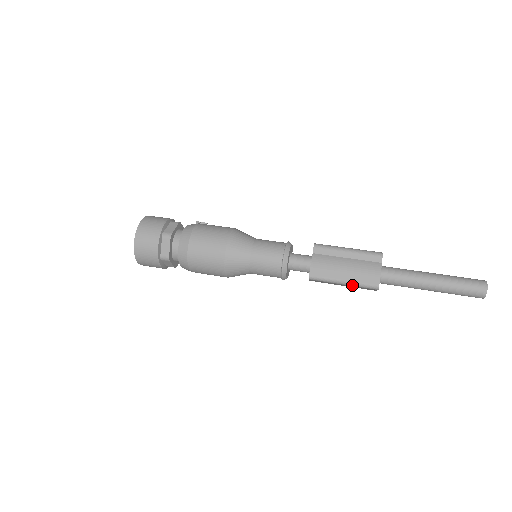
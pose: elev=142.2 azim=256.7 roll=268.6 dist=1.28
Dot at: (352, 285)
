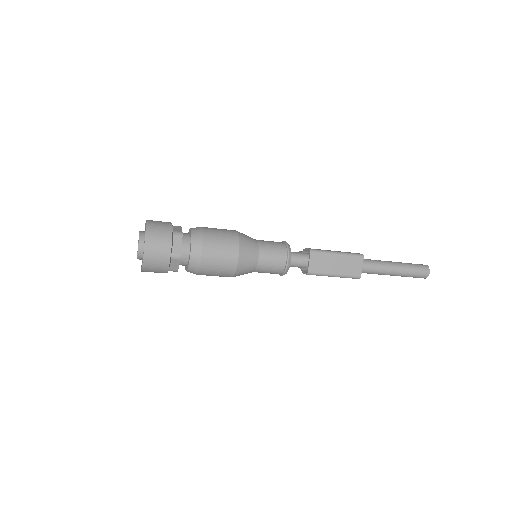
Dot at: (344, 254)
